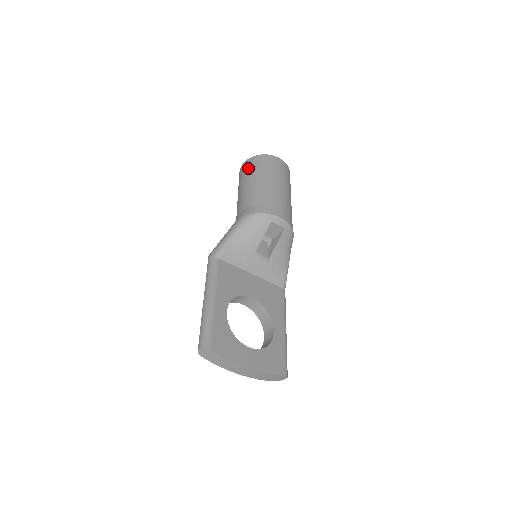
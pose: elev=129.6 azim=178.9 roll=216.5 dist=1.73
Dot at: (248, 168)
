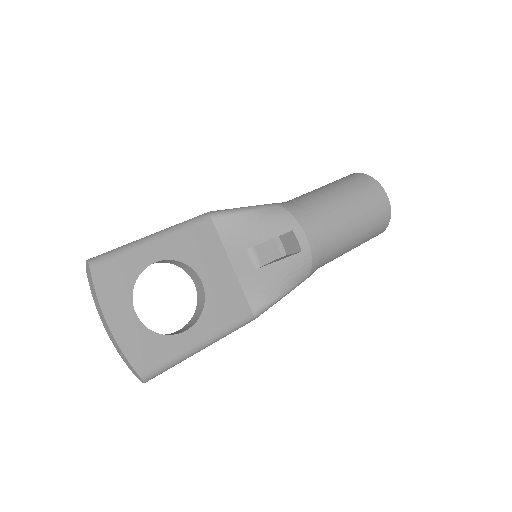
Dot at: (344, 178)
